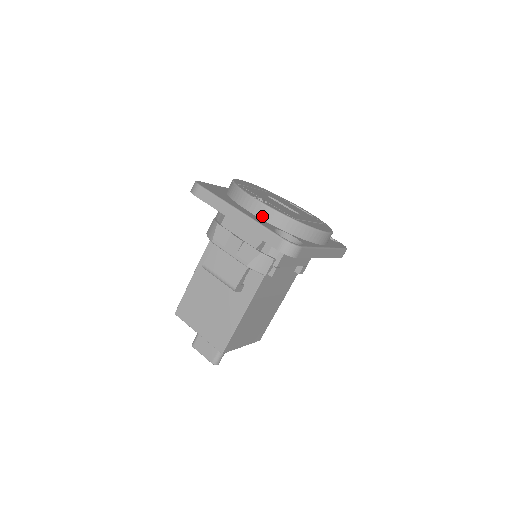
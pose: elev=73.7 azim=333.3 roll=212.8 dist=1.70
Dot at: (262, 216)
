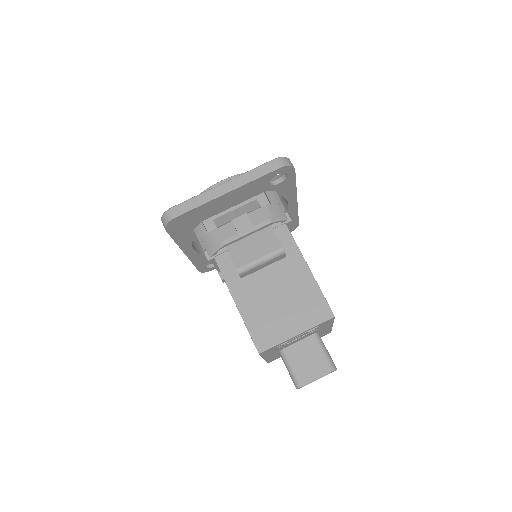
Dot at: occluded
